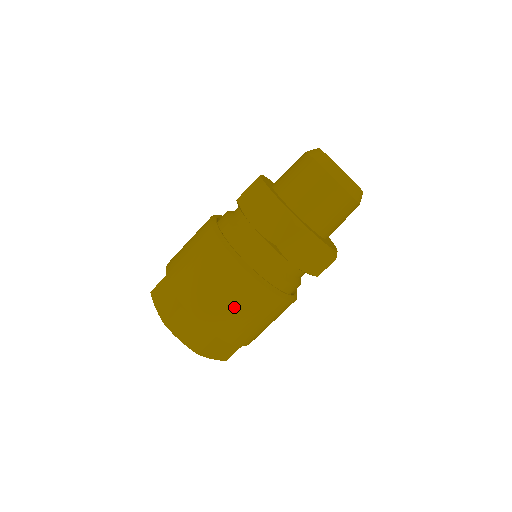
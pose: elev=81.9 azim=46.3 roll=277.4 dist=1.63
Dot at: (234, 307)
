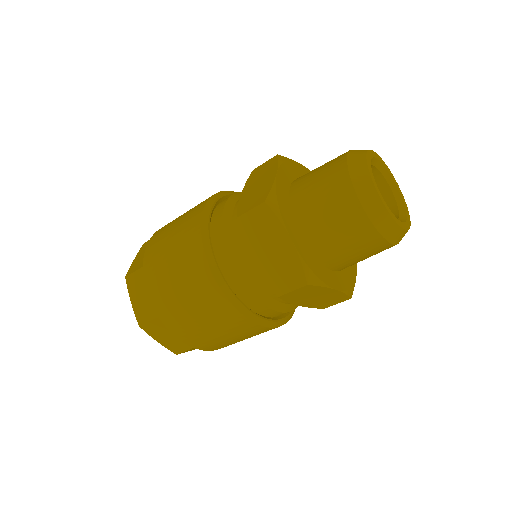
Dot at: (219, 334)
